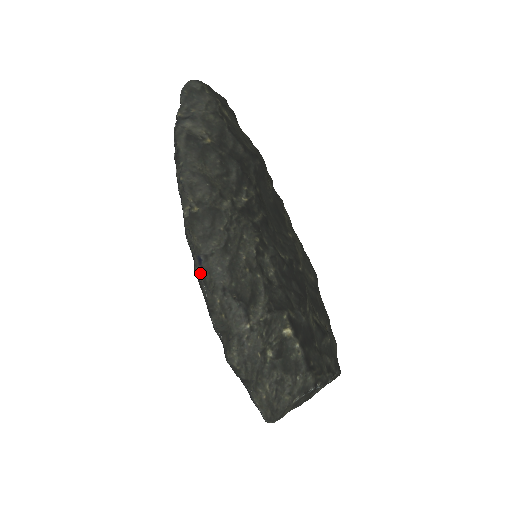
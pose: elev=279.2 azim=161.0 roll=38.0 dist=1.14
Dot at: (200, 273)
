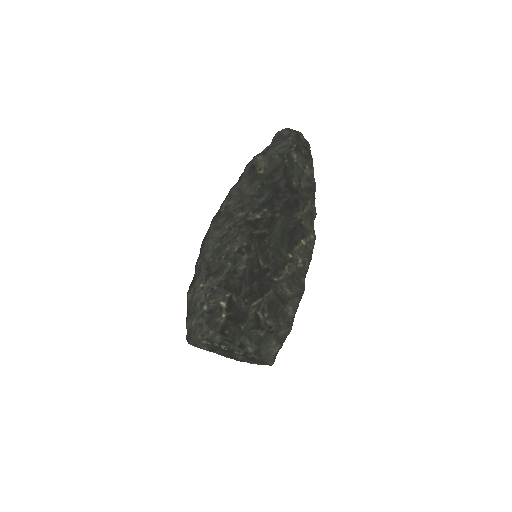
Dot at: (202, 245)
